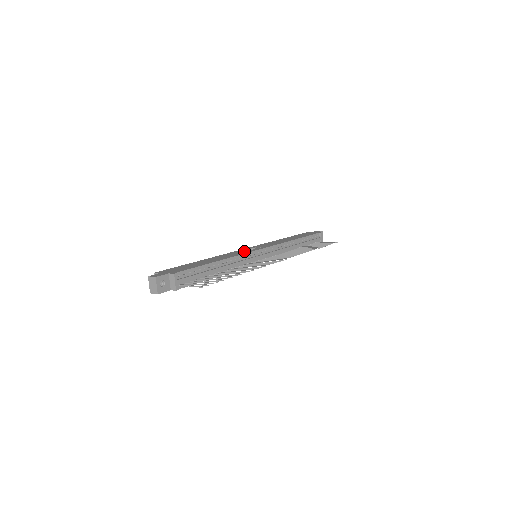
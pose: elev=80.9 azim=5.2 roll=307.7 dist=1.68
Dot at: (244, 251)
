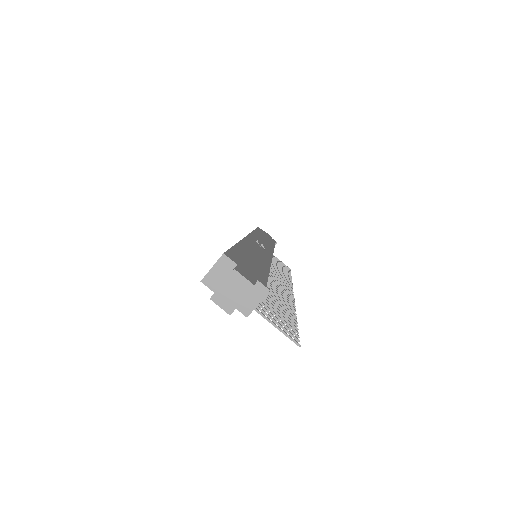
Dot at: occluded
